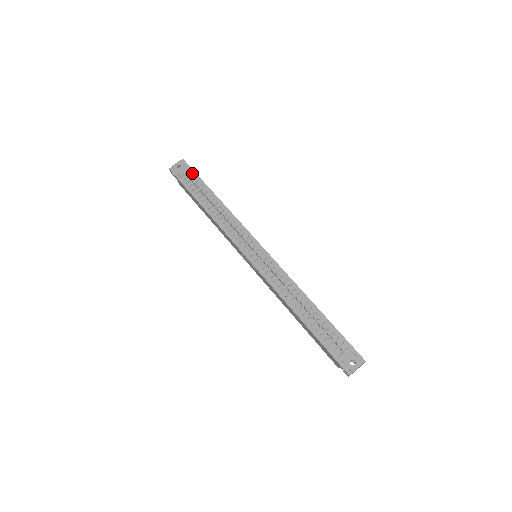
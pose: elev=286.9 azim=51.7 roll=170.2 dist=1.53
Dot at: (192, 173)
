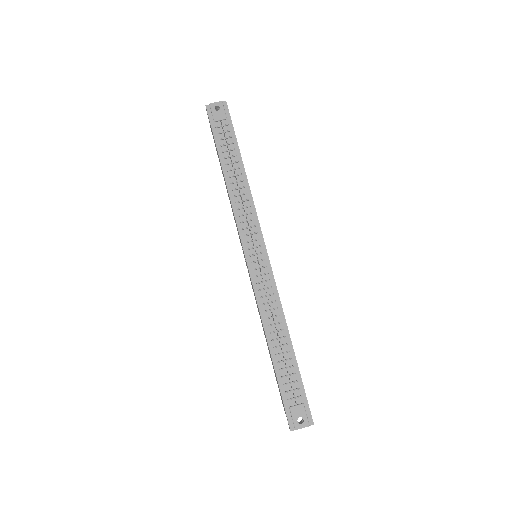
Dot at: (229, 124)
